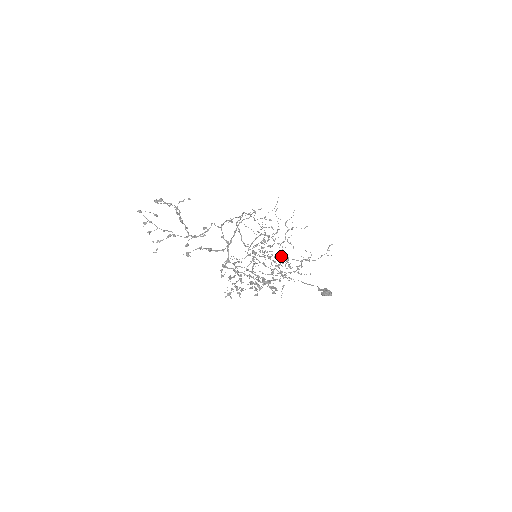
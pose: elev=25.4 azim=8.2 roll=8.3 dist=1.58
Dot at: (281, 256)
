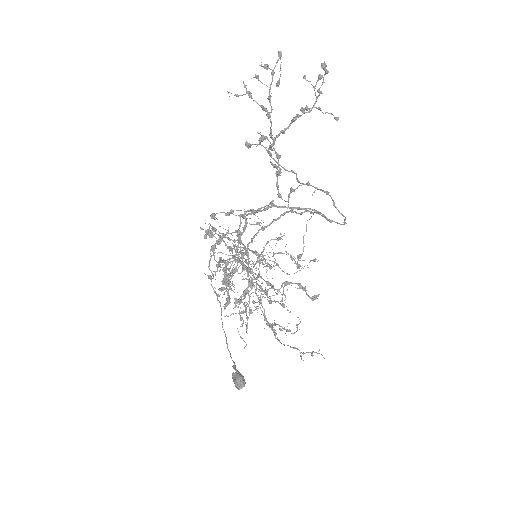
Dot at: occluded
